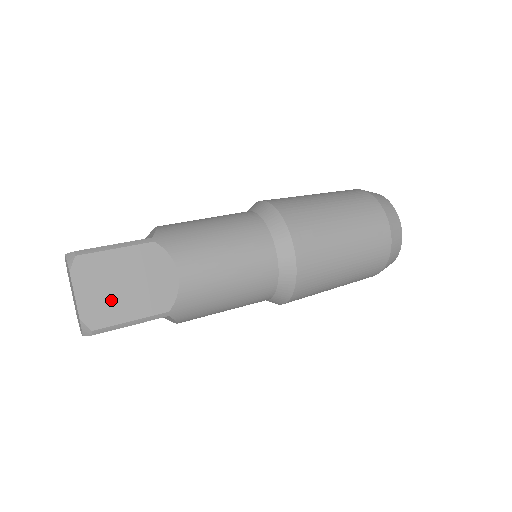
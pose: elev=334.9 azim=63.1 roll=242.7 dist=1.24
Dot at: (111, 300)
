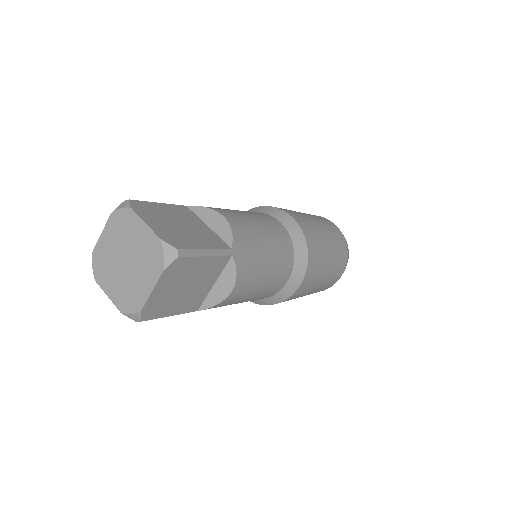
Dot at: (179, 232)
